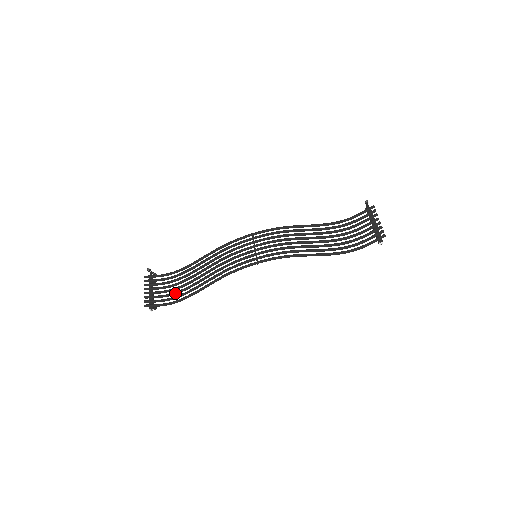
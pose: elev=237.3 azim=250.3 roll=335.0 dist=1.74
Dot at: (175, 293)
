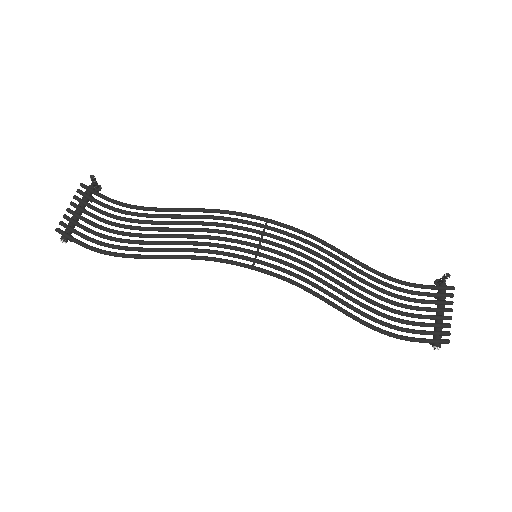
Dot at: (111, 238)
